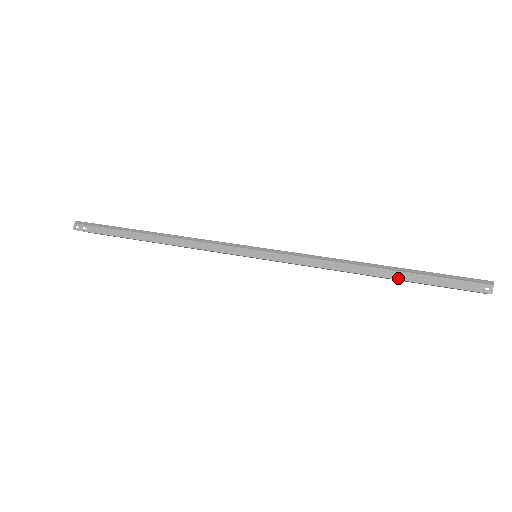
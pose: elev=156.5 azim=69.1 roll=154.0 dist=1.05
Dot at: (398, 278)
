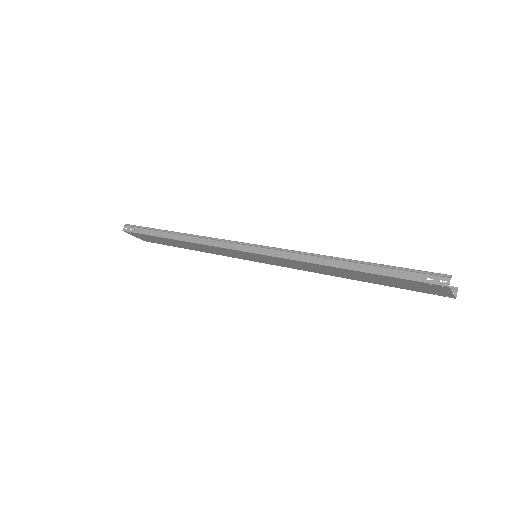
Dot at: (365, 271)
